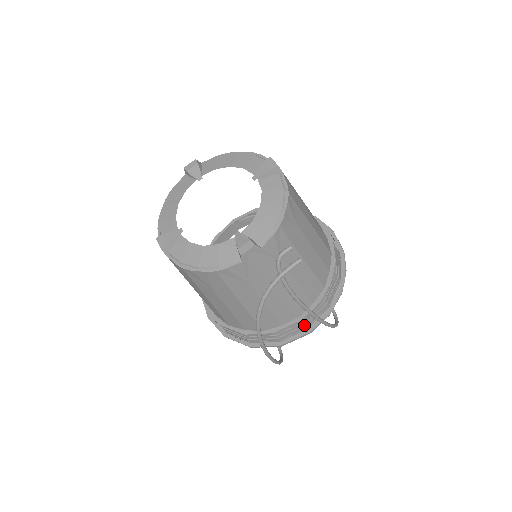
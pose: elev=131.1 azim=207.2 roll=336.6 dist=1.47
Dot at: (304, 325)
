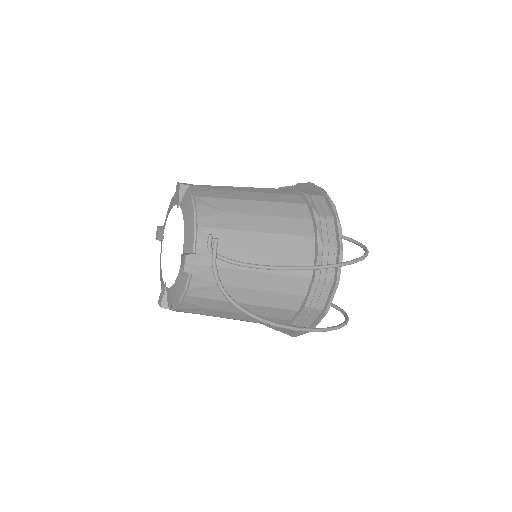
Dot at: (325, 281)
